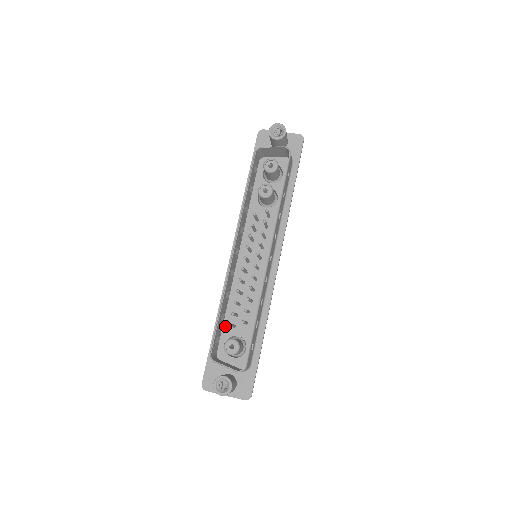
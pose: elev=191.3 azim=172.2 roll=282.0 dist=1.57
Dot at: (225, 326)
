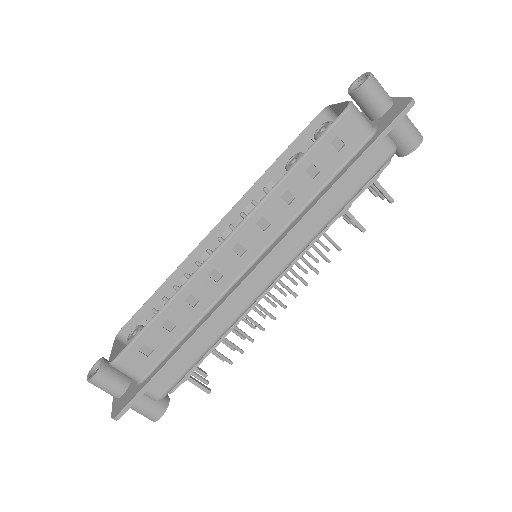
Dot at: occluded
